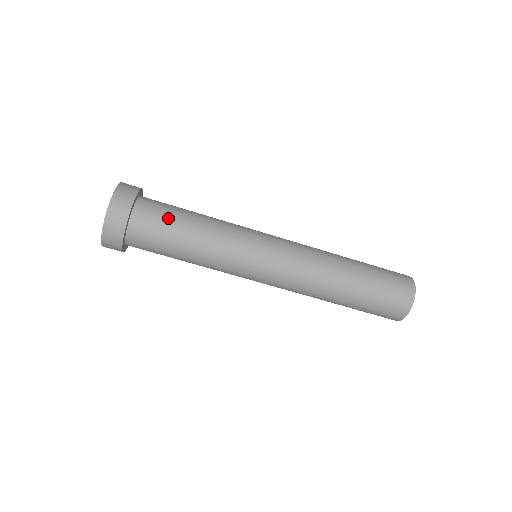
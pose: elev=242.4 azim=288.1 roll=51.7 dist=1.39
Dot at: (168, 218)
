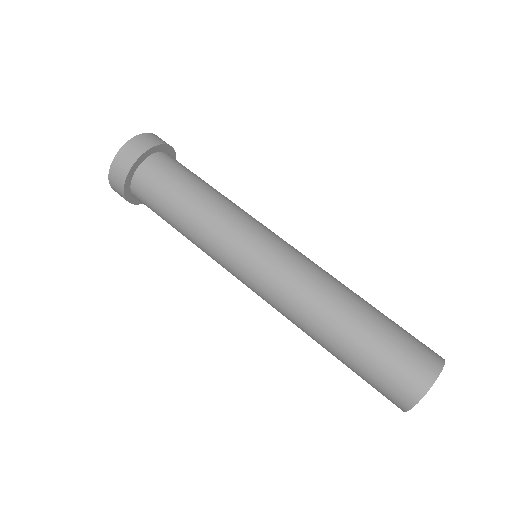
Dot at: (176, 177)
